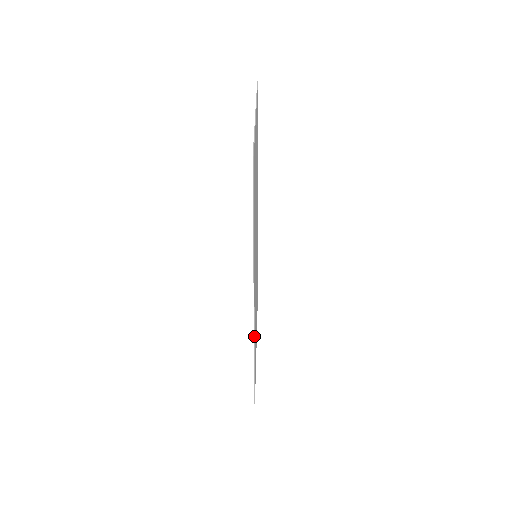
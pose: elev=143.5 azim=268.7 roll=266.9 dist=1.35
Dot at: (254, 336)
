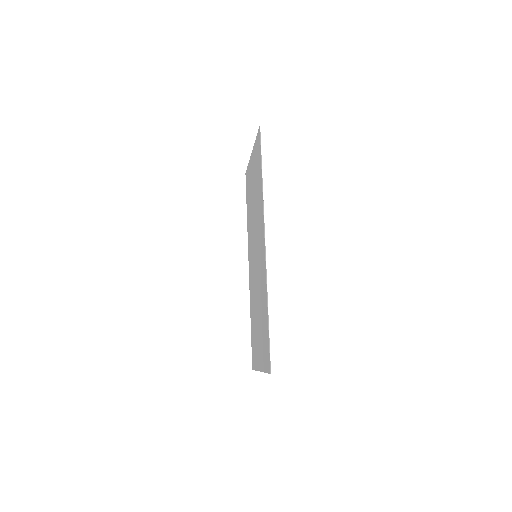
Dot at: (266, 272)
